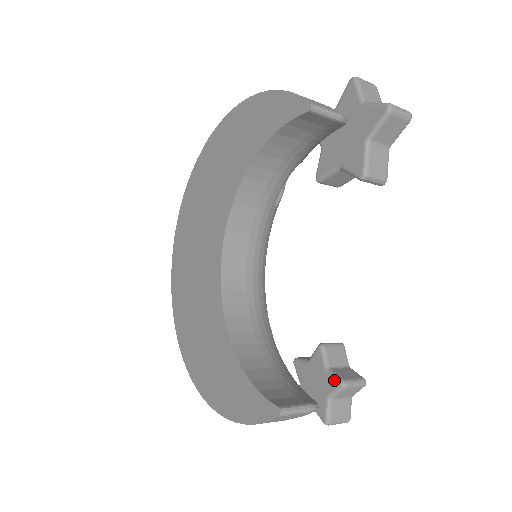
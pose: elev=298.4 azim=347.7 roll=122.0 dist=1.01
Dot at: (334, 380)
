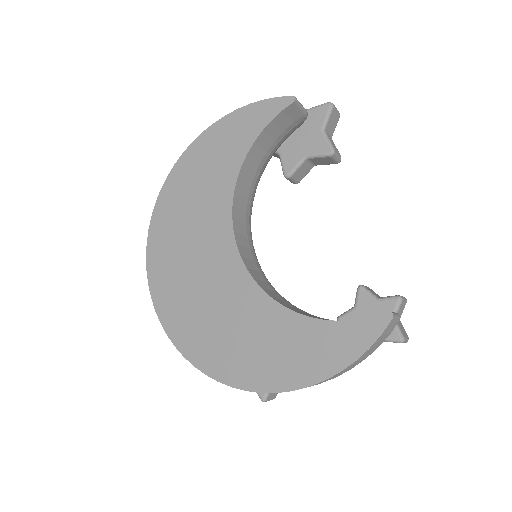
Dot at: (390, 300)
